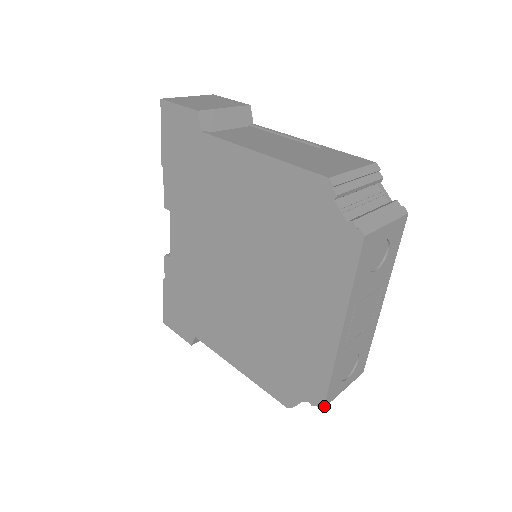
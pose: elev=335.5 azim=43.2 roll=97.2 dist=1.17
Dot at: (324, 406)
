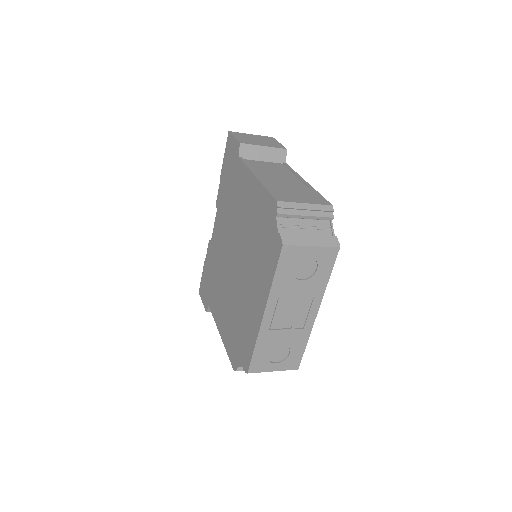
Dot at: (248, 372)
